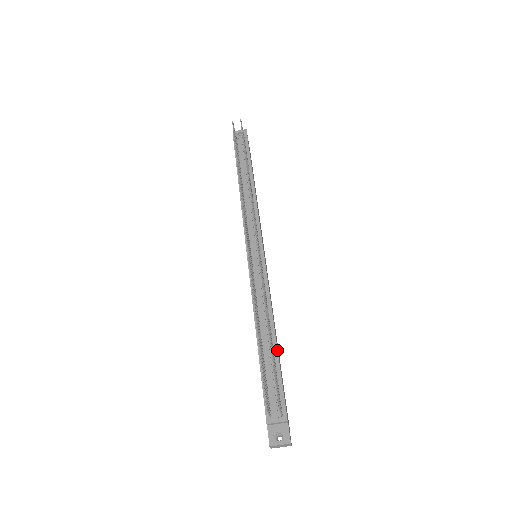
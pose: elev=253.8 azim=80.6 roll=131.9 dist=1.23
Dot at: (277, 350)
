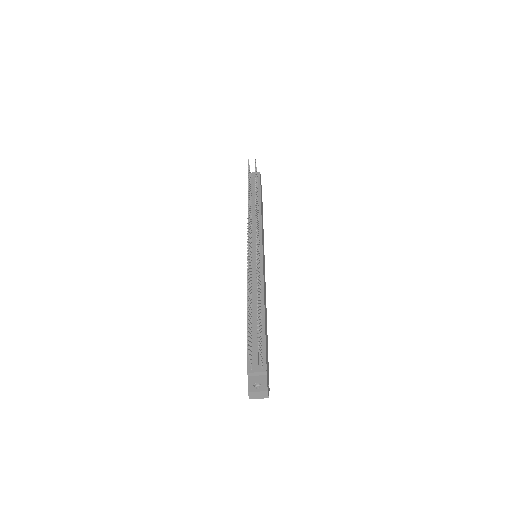
Dot at: (264, 320)
